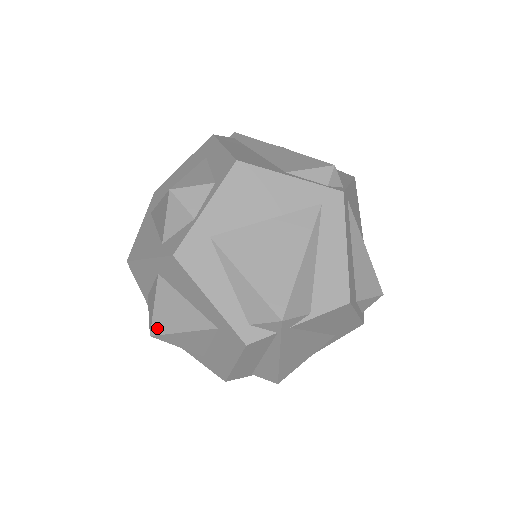
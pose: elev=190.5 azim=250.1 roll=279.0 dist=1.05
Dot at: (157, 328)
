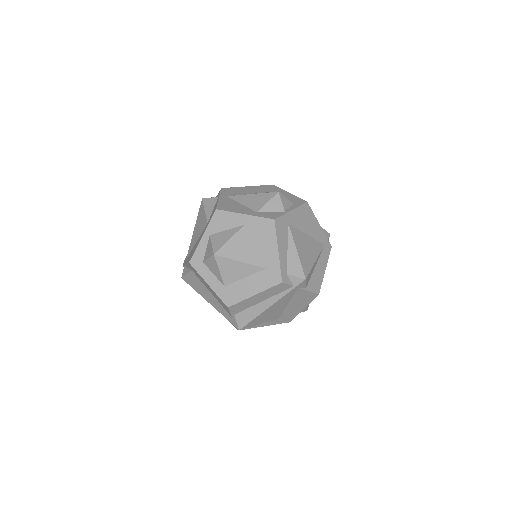
Dot at: (223, 252)
